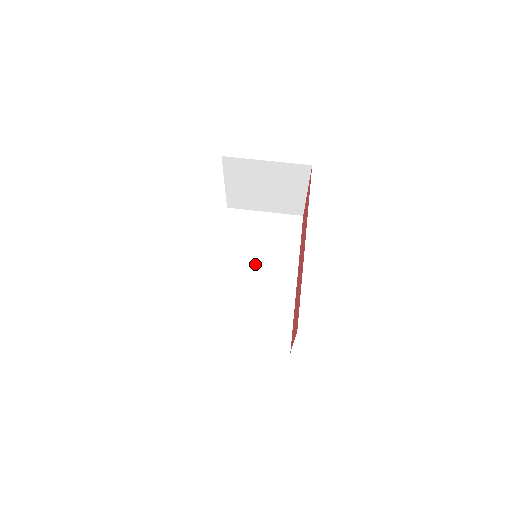
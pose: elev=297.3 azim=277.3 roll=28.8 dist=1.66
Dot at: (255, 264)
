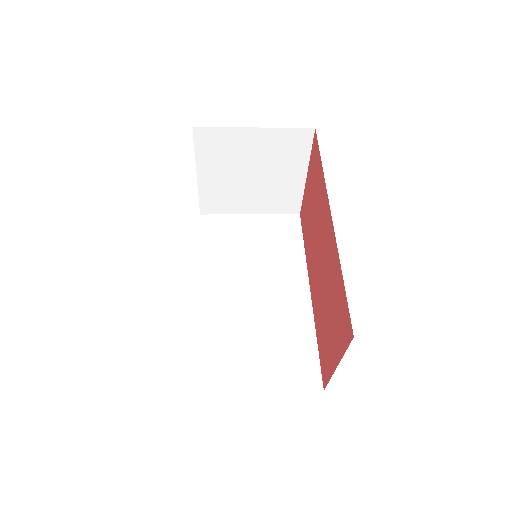
Dot at: (249, 278)
